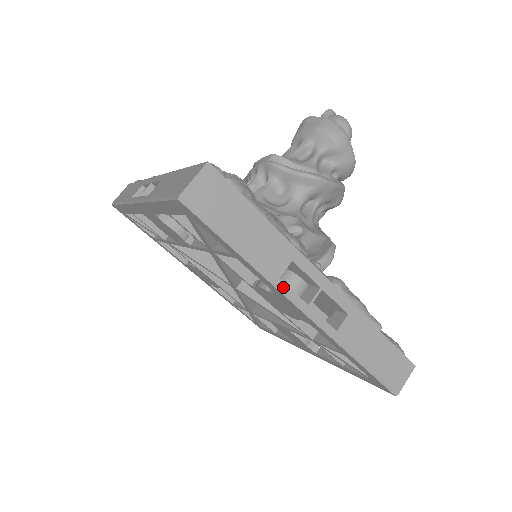
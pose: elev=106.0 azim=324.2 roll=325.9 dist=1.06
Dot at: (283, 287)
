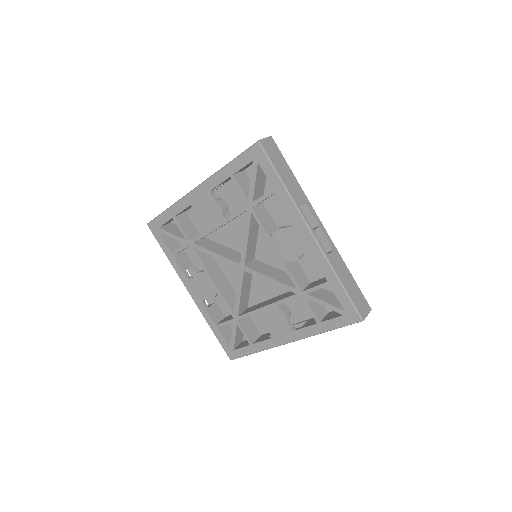
Dot at: (301, 212)
